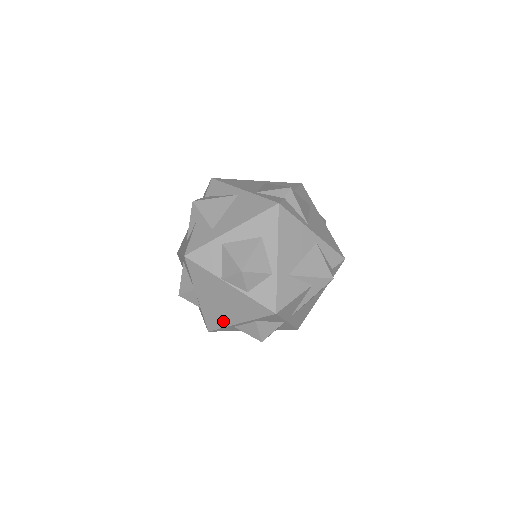
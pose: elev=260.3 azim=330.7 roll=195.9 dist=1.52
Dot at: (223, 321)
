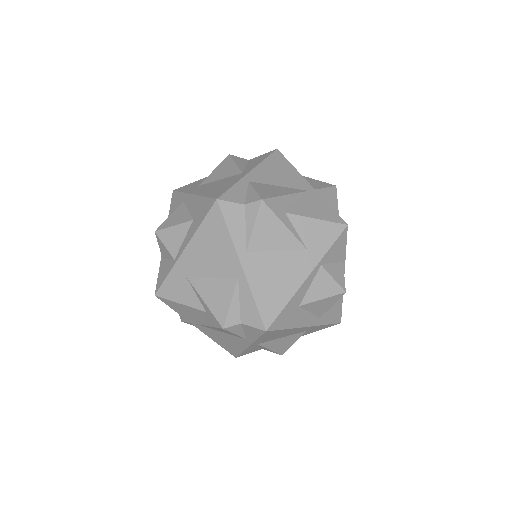
Dot at: occluded
